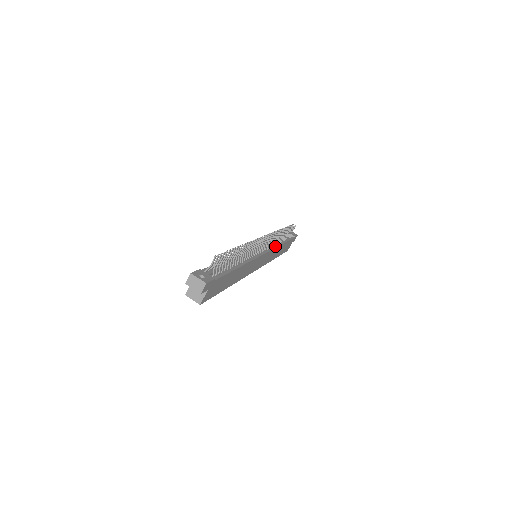
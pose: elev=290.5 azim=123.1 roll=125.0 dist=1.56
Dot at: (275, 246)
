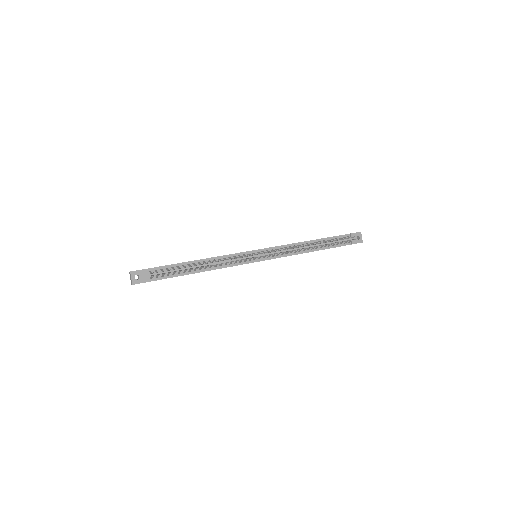
Dot at: (293, 253)
